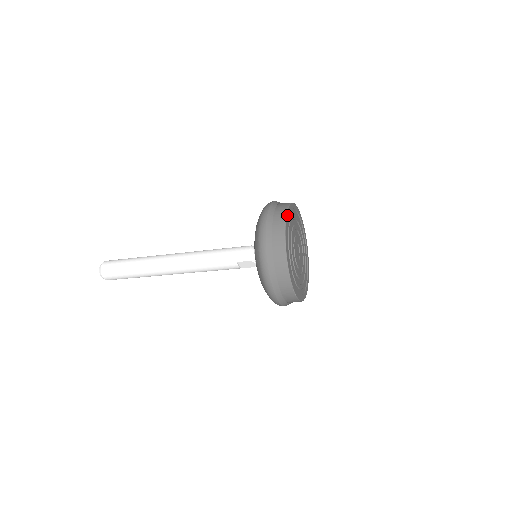
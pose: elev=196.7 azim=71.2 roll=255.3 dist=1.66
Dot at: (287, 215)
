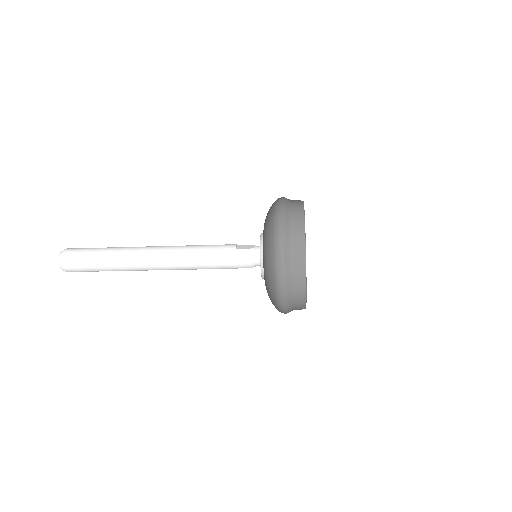
Dot at: occluded
